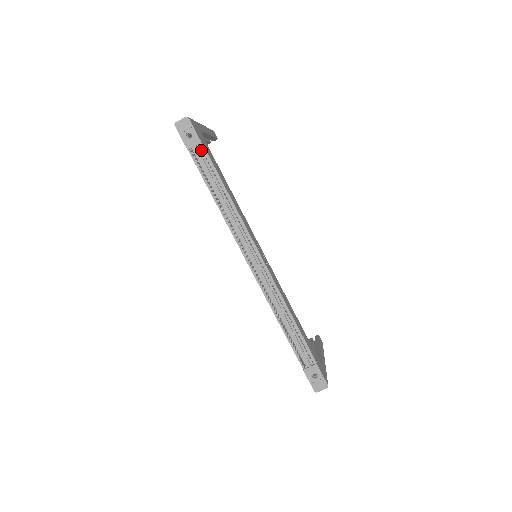
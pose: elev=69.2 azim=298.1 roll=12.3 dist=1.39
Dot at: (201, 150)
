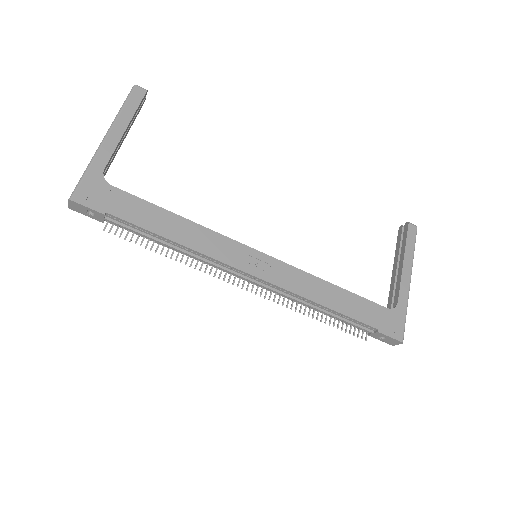
Dot at: (113, 217)
